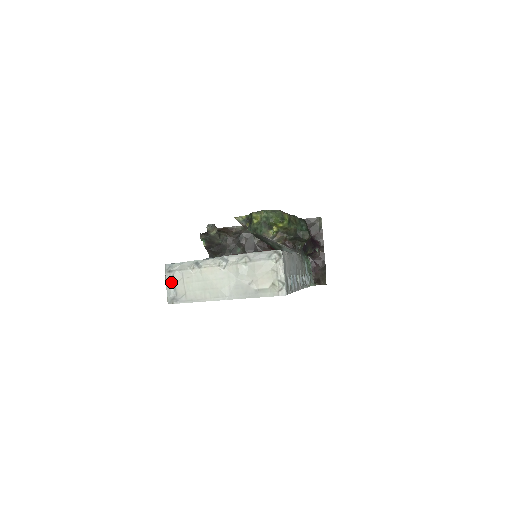
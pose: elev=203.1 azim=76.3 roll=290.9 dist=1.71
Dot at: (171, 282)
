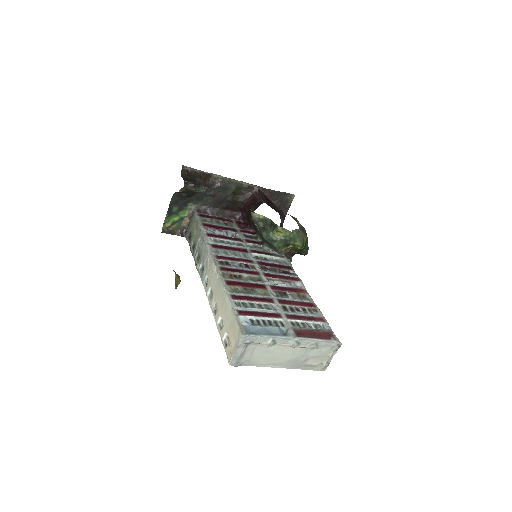
Dot at: (242, 350)
